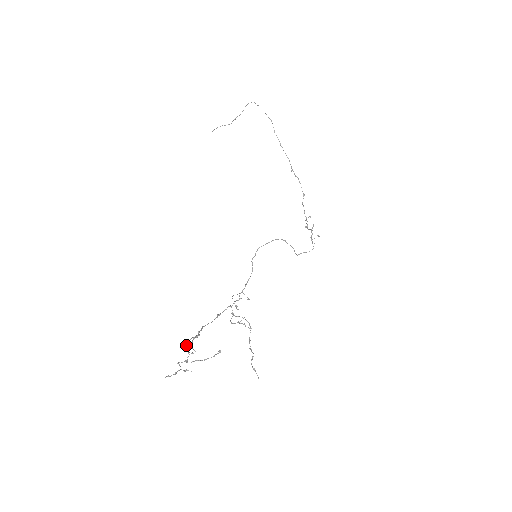
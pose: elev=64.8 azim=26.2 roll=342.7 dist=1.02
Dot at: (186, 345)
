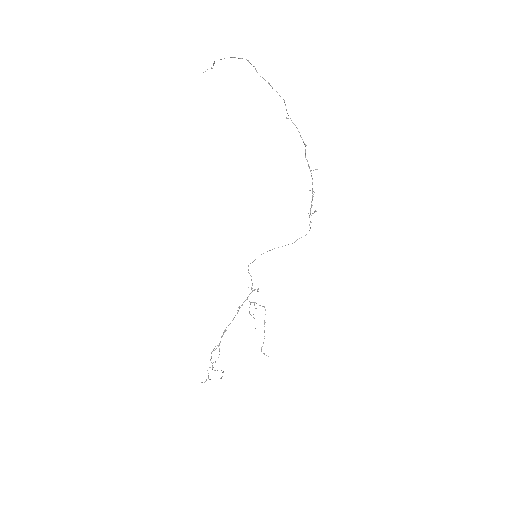
Dot at: occluded
